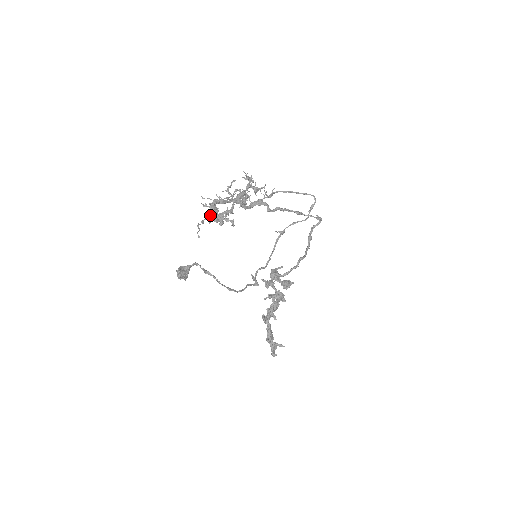
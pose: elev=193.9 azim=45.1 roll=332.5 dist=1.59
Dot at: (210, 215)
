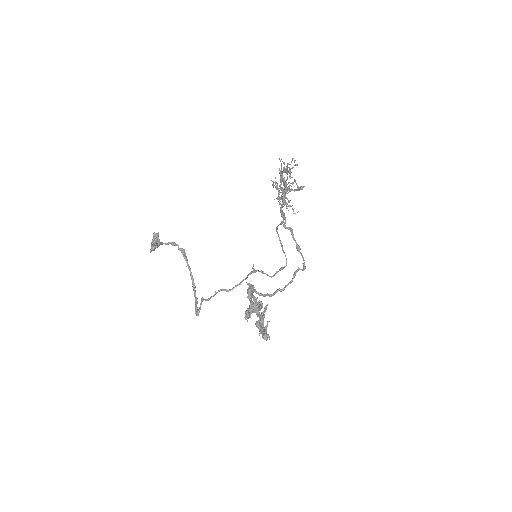
Dot at: (297, 164)
